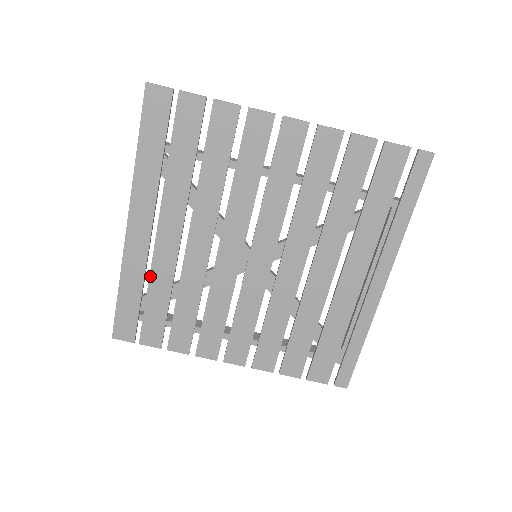
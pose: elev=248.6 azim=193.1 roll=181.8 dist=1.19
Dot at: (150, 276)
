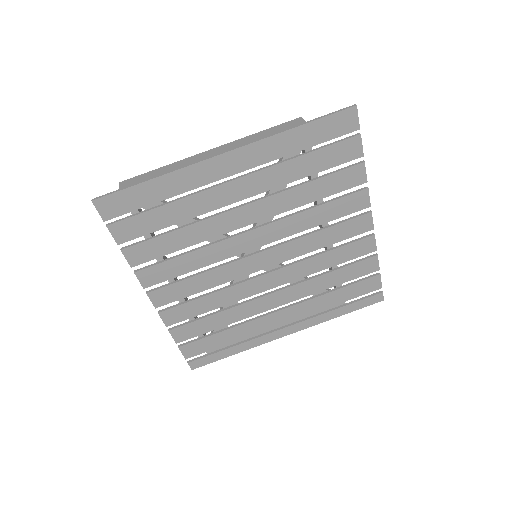
Dot at: (186, 197)
